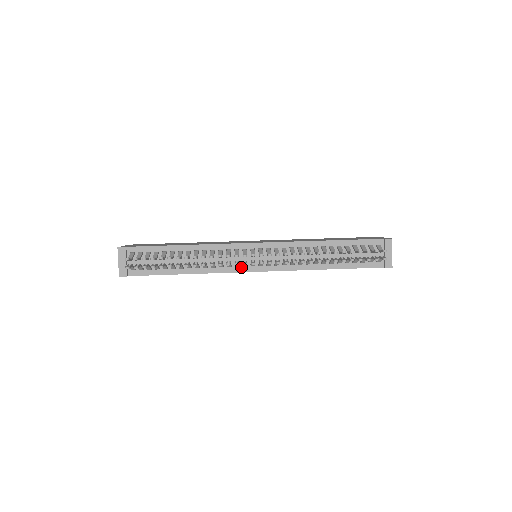
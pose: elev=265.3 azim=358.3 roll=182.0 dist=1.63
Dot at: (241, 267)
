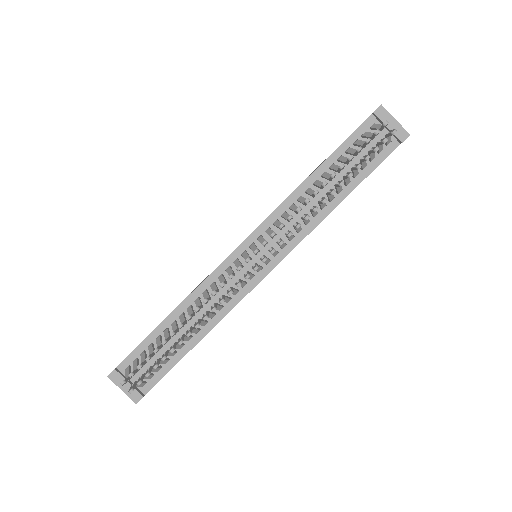
Dot at: (249, 282)
